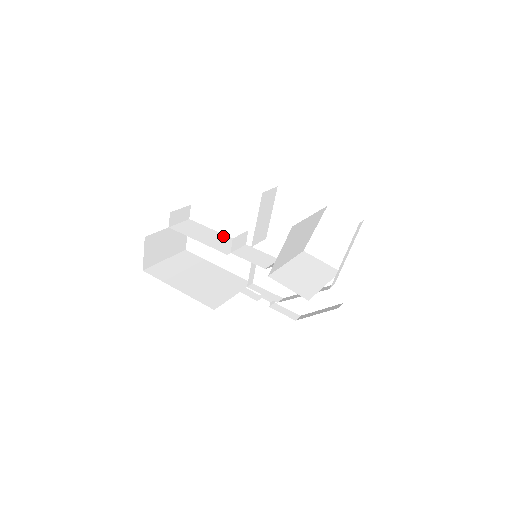
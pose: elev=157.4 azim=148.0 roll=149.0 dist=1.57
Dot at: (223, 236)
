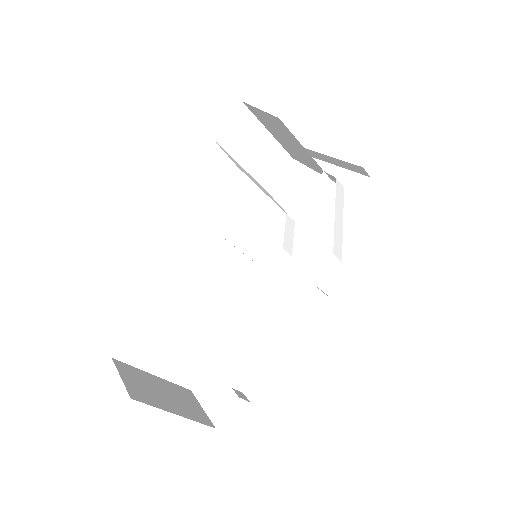
Dot at: (230, 331)
